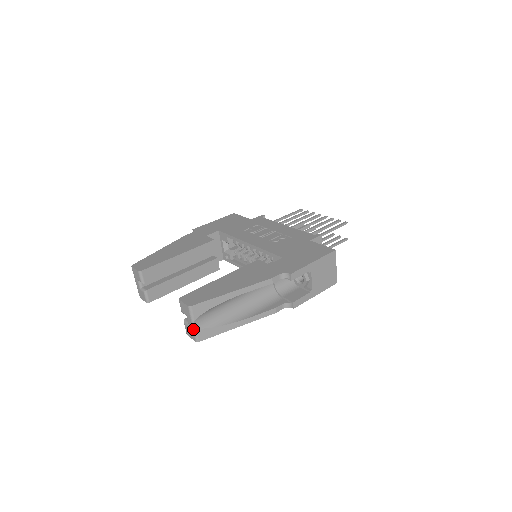
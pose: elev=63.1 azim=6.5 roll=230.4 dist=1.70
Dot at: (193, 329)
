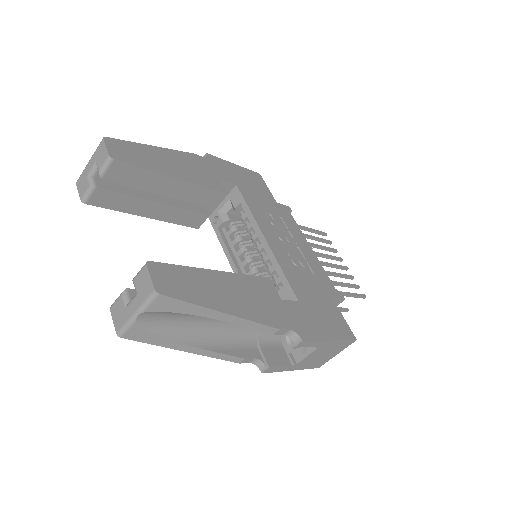
Dot at: (130, 319)
